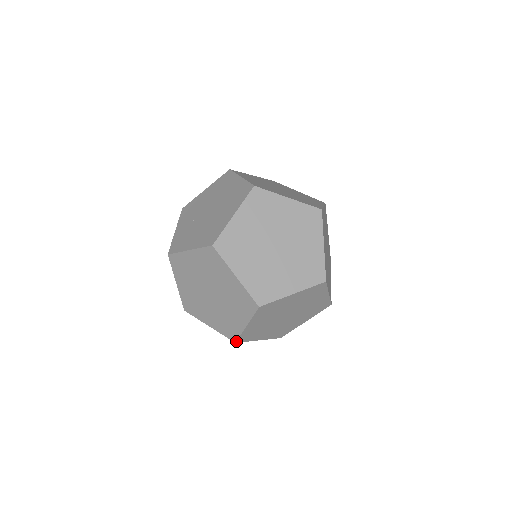
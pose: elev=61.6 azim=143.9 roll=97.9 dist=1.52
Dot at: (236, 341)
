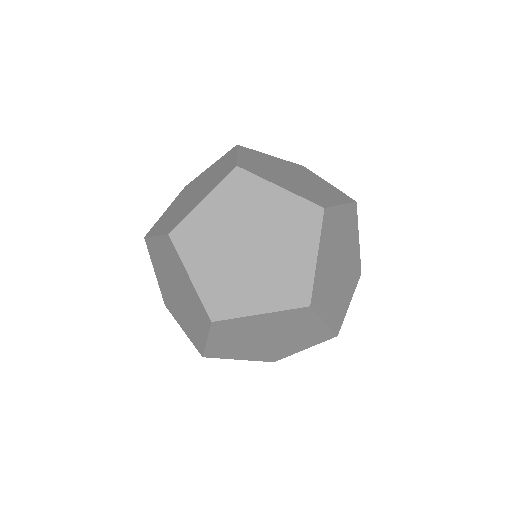
Dot at: (336, 335)
